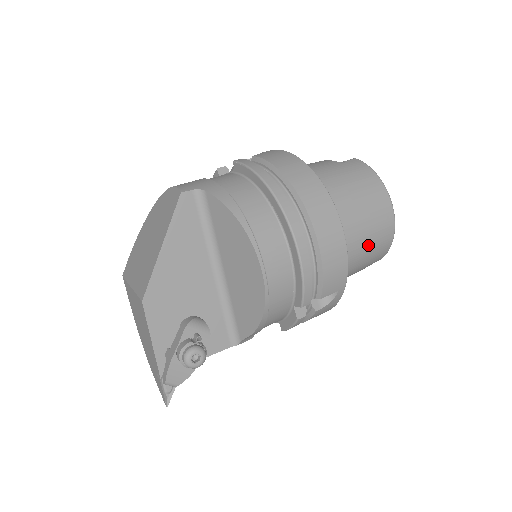
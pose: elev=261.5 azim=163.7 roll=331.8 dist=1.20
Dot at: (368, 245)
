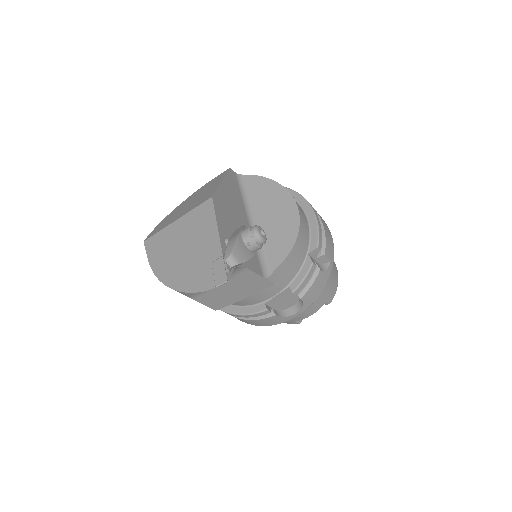
Dot at: occluded
